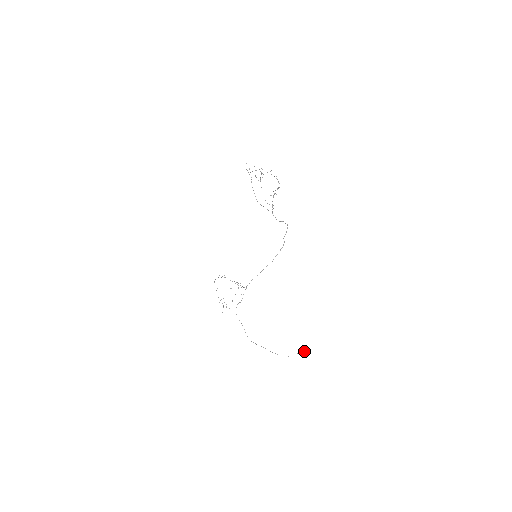
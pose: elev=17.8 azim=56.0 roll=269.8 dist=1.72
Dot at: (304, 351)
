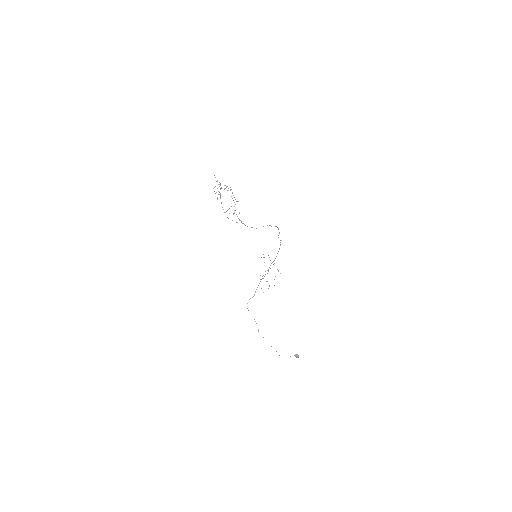
Dot at: (295, 355)
